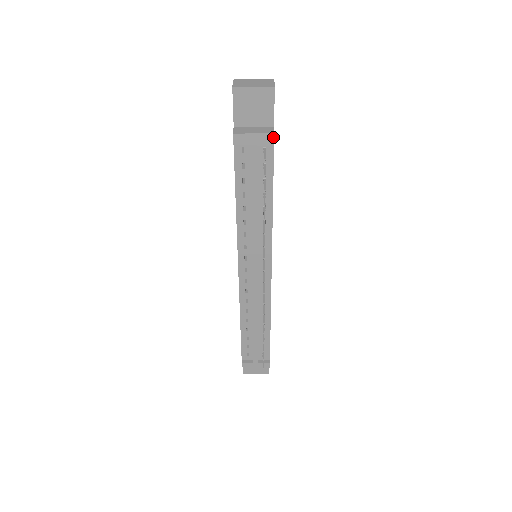
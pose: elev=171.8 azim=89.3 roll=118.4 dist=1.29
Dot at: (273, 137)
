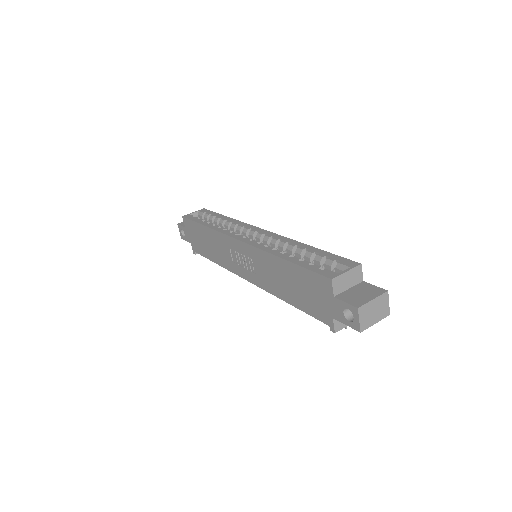
Dot at: occluded
